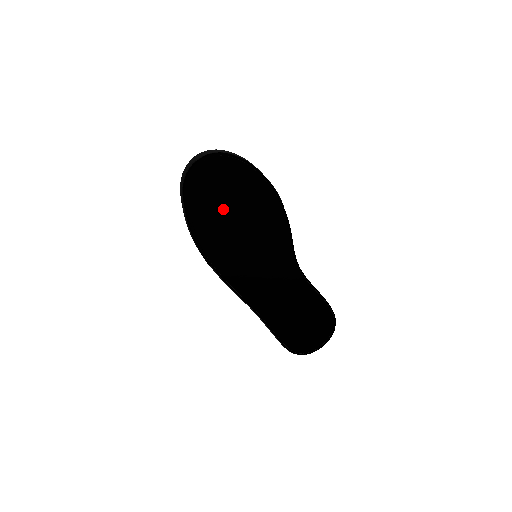
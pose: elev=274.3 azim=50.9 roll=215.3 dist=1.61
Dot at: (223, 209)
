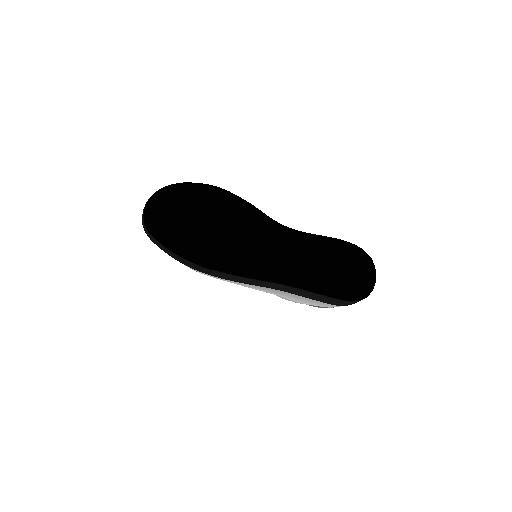
Dot at: (187, 223)
